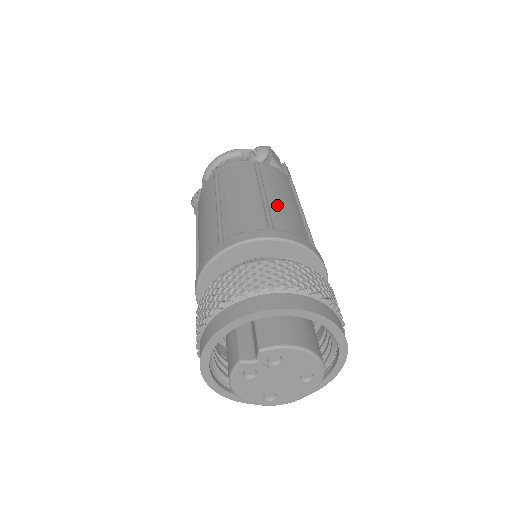
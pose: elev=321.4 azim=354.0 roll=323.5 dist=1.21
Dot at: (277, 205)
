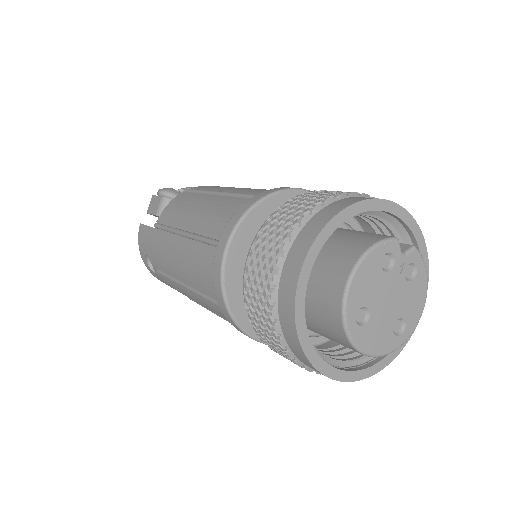
Dot at: occluded
